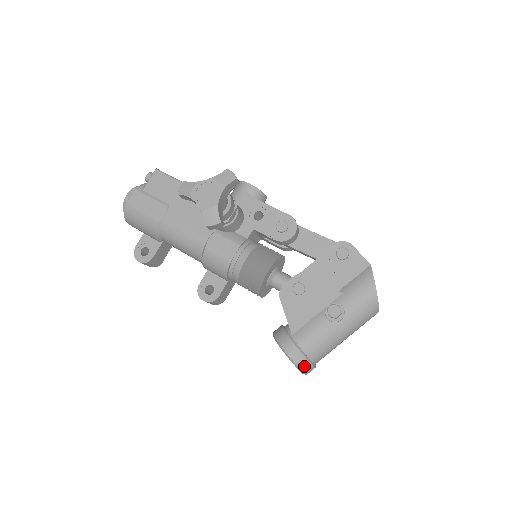
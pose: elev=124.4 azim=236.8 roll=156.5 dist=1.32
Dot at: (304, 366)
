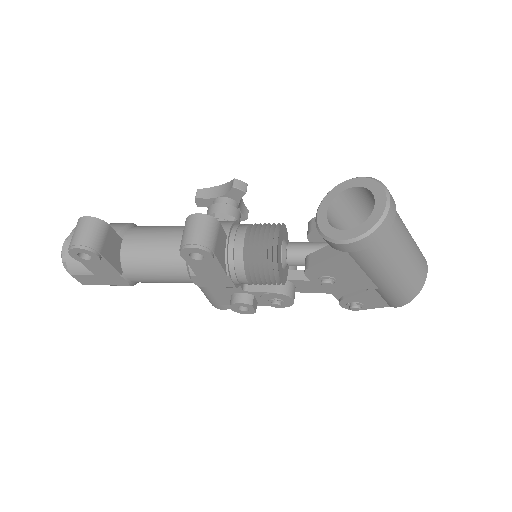
Dot at: occluded
